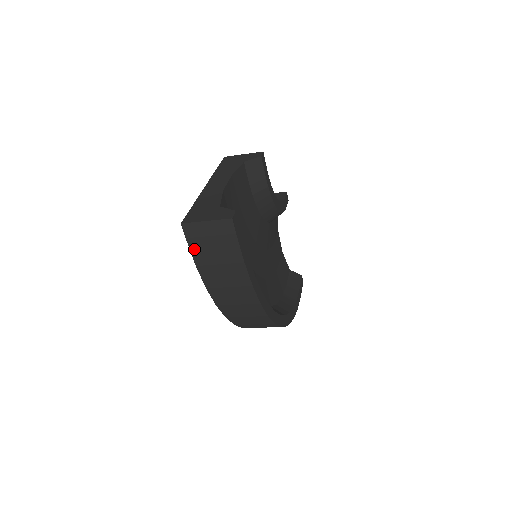
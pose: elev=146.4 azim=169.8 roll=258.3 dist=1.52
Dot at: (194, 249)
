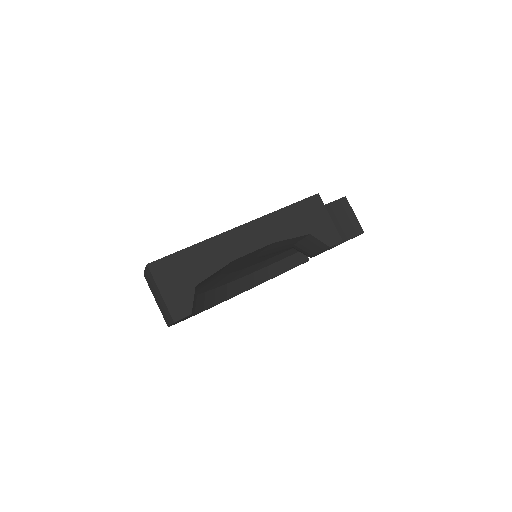
Dot at: (147, 276)
